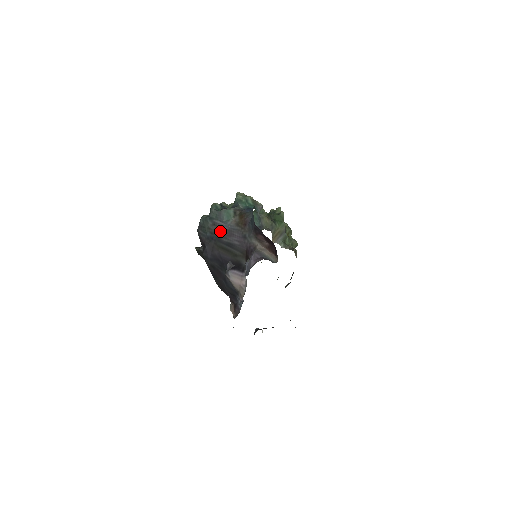
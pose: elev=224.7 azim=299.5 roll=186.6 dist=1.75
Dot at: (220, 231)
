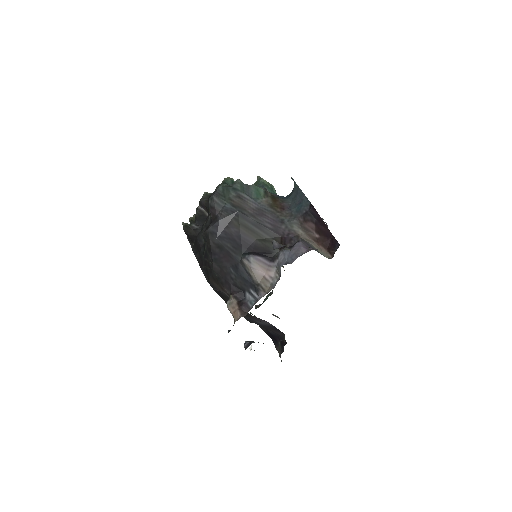
Dot at: (246, 206)
